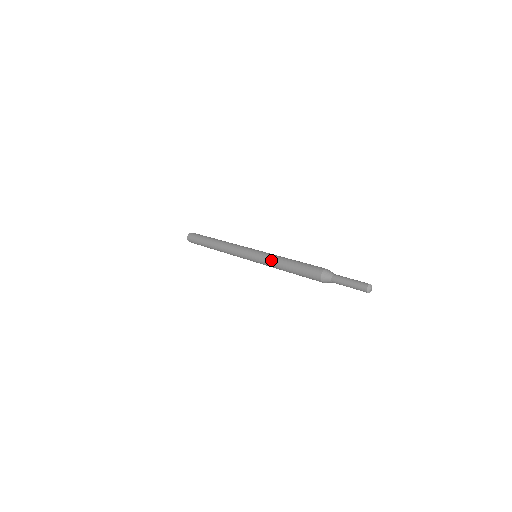
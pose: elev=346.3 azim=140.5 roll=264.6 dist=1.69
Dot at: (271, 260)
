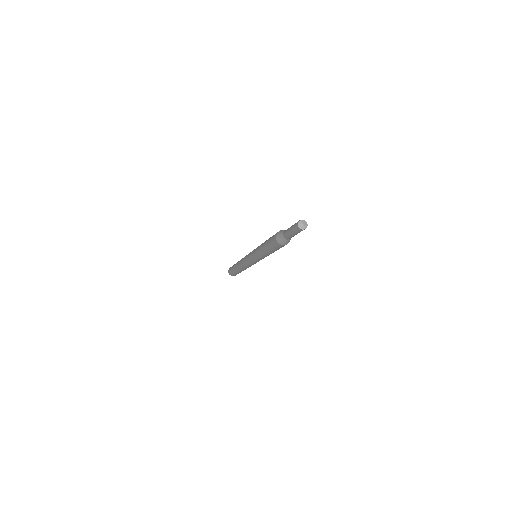
Dot at: (257, 254)
